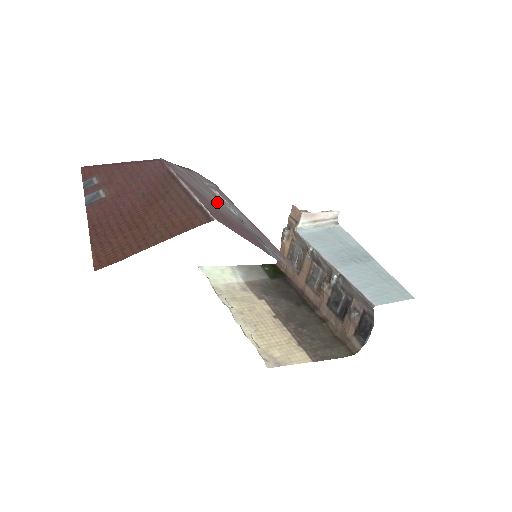
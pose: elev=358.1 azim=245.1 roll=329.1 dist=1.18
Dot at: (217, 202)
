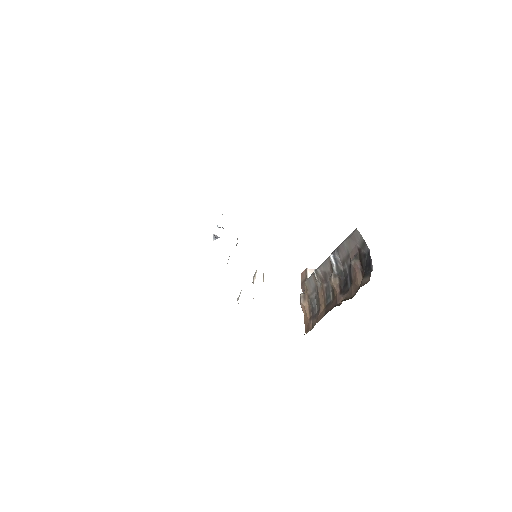
Dot at: occluded
